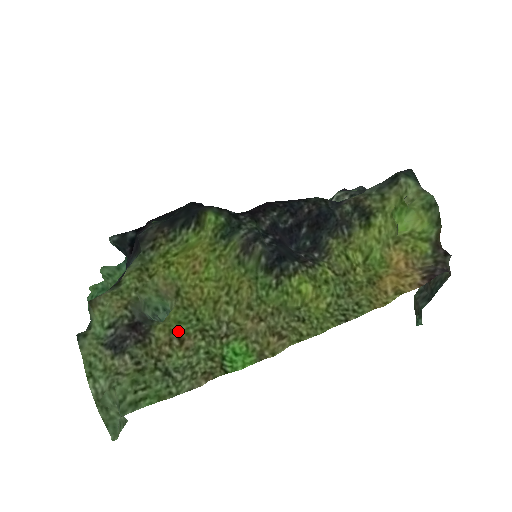
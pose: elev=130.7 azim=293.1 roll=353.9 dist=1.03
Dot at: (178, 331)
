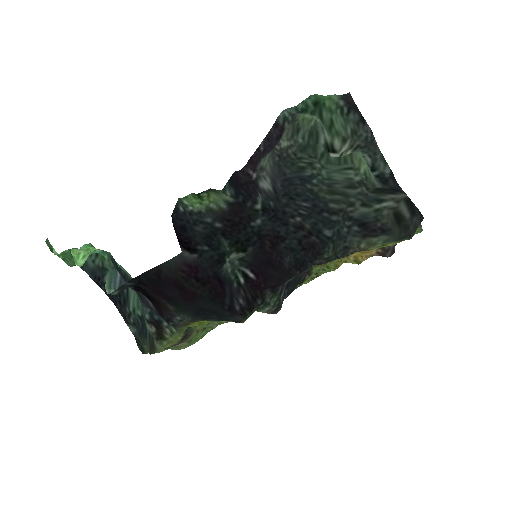
Dot at: occluded
